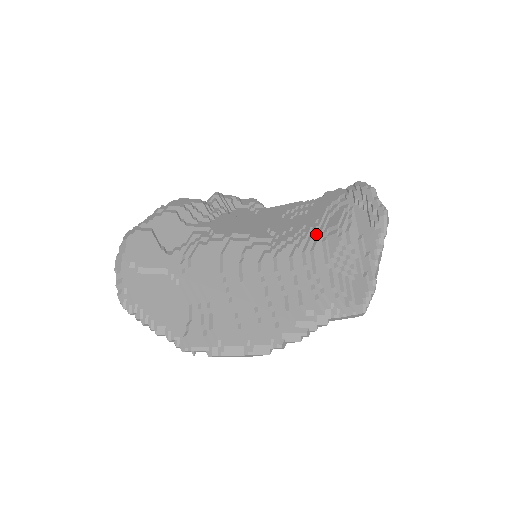
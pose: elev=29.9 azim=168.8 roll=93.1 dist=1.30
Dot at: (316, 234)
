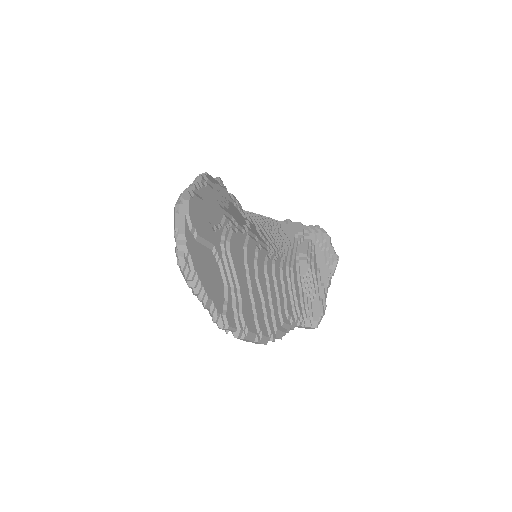
Dot at: (292, 255)
